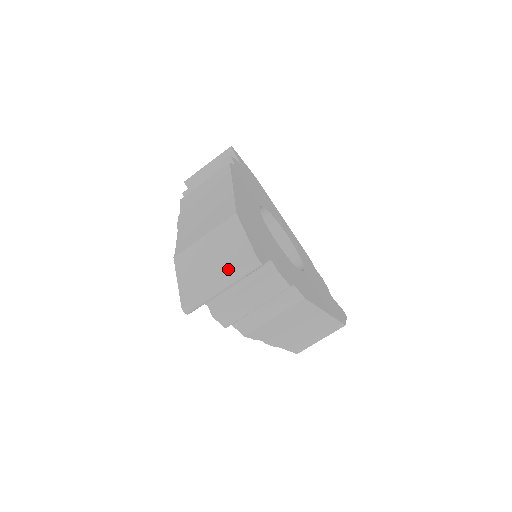
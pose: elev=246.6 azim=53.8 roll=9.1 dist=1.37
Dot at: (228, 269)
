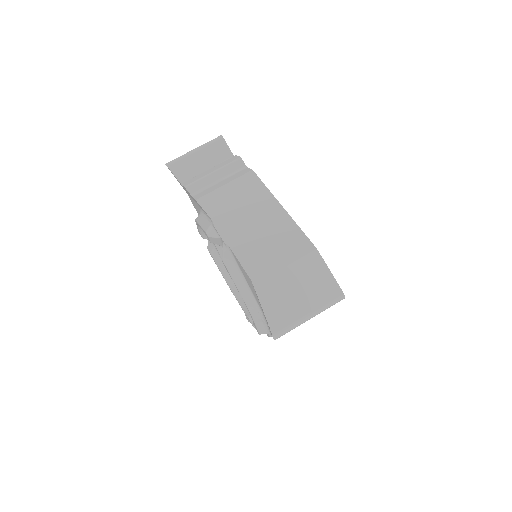
Dot at: occluded
